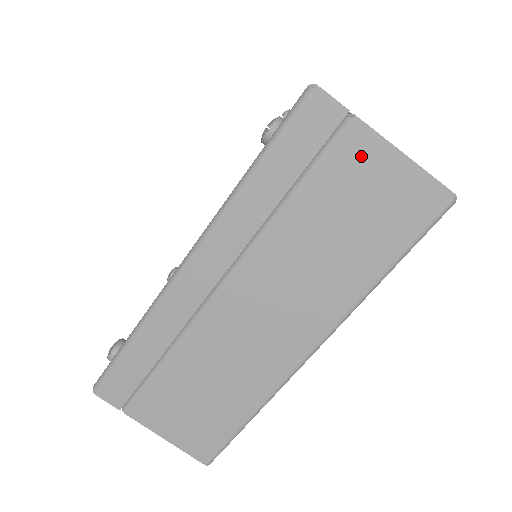
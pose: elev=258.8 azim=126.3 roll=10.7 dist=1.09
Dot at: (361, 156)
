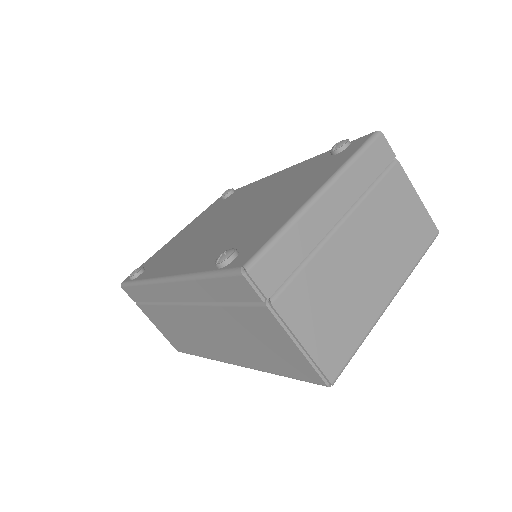
Dot at: (270, 325)
